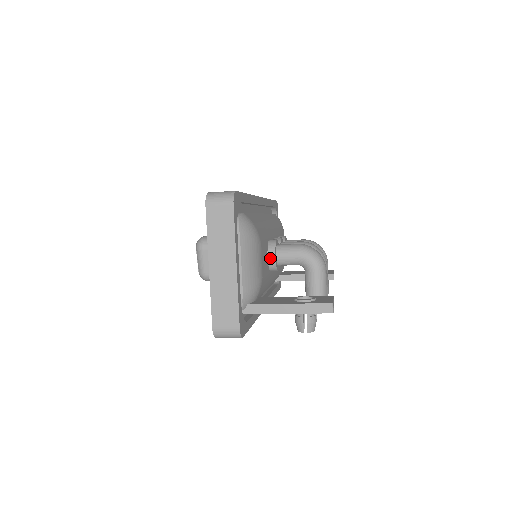
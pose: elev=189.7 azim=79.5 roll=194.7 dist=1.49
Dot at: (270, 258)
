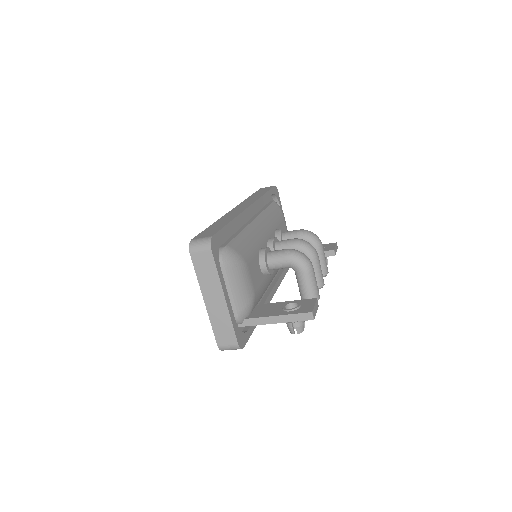
Dot at: (262, 267)
